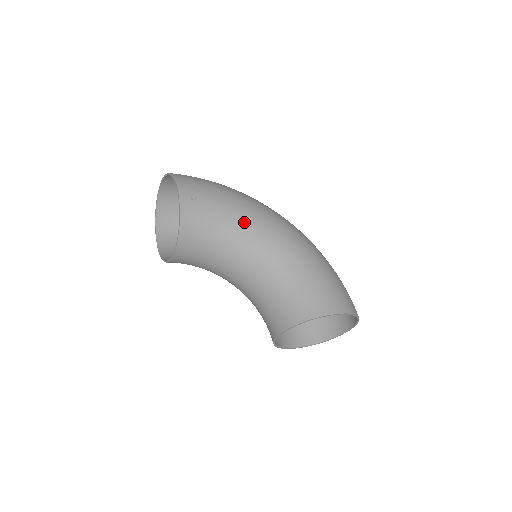
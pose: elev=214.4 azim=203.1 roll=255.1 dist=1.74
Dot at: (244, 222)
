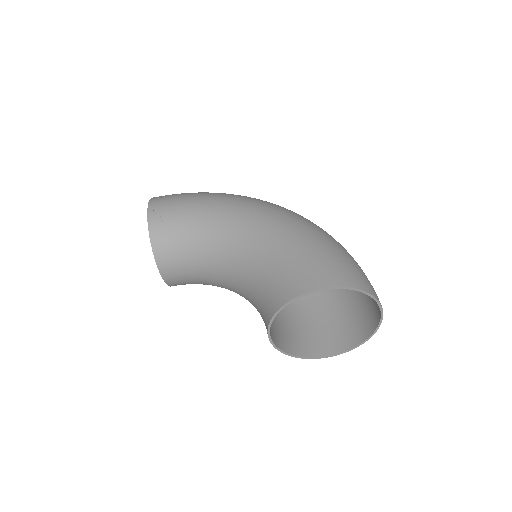
Dot at: (215, 218)
